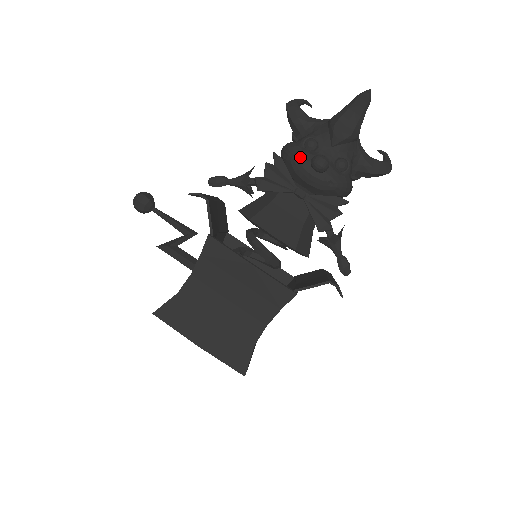
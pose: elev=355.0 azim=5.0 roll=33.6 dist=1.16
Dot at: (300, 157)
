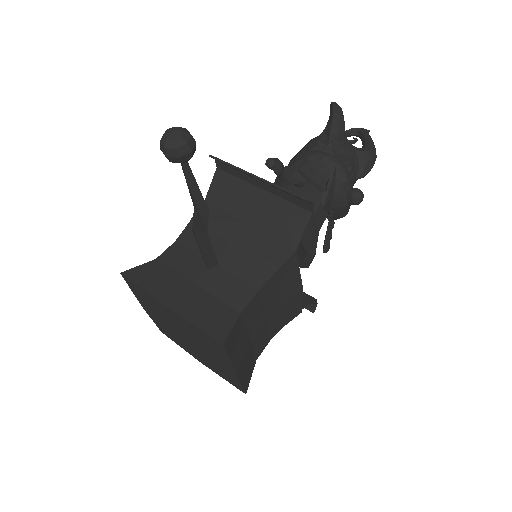
Dot at: (350, 184)
